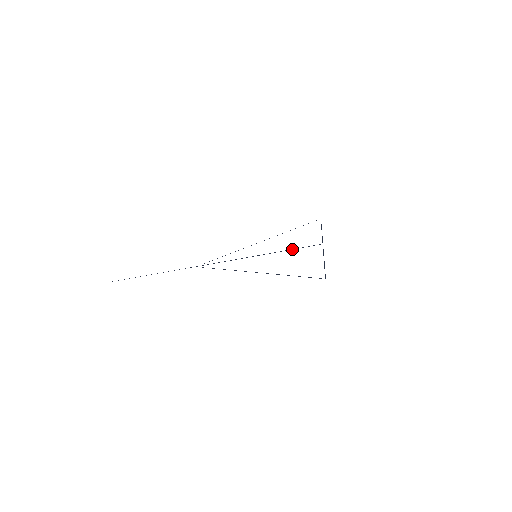
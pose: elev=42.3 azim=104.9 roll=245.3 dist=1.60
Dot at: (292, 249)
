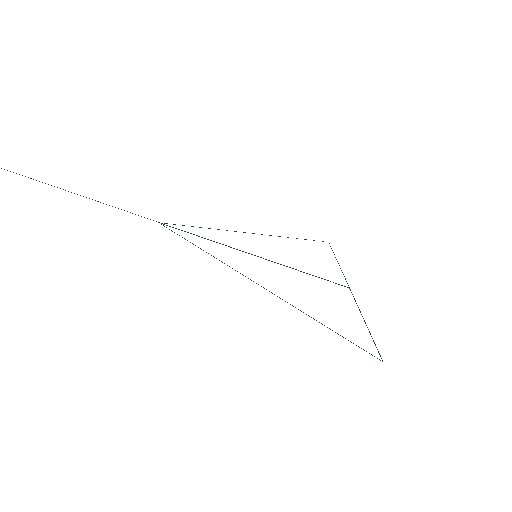
Dot at: occluded
